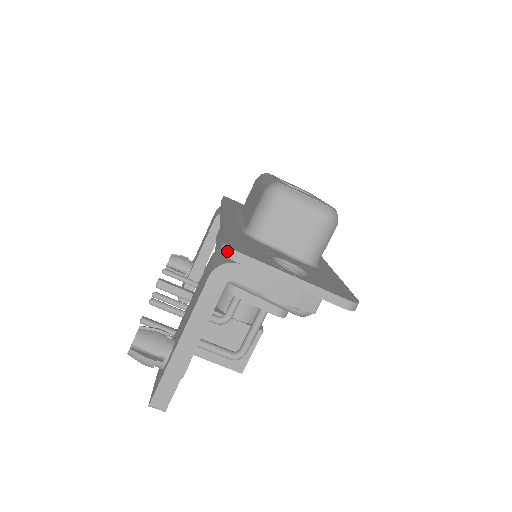
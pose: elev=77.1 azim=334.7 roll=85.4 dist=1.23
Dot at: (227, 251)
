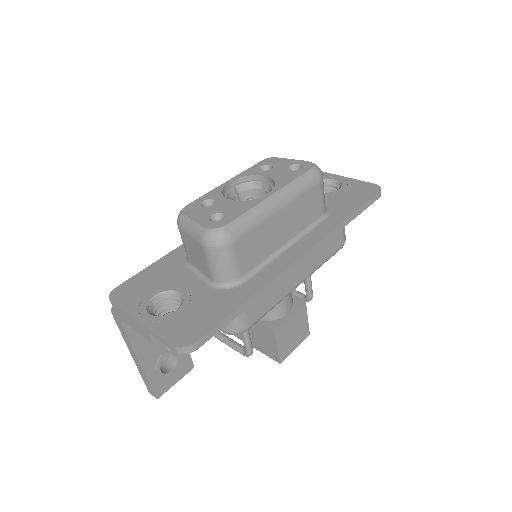
Dot at: (110, 298)
